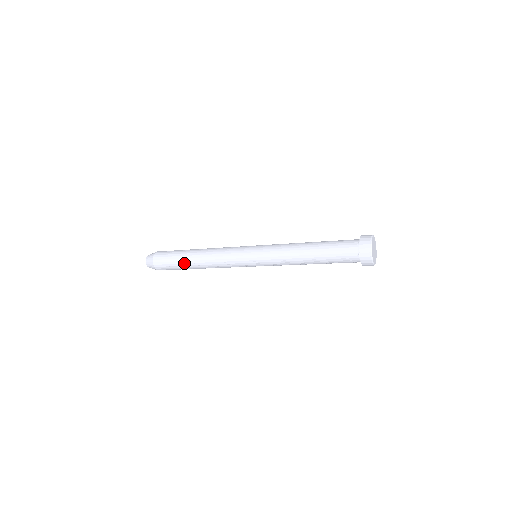
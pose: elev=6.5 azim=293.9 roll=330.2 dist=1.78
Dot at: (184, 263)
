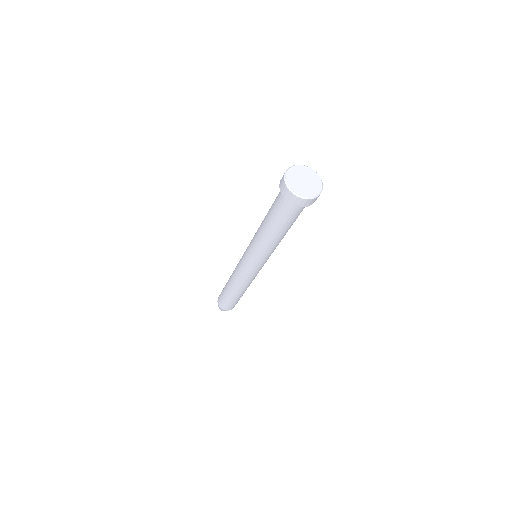
Dot at: (226, 291)
